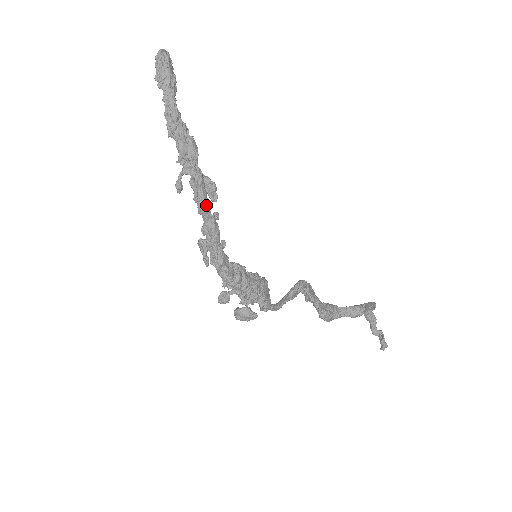
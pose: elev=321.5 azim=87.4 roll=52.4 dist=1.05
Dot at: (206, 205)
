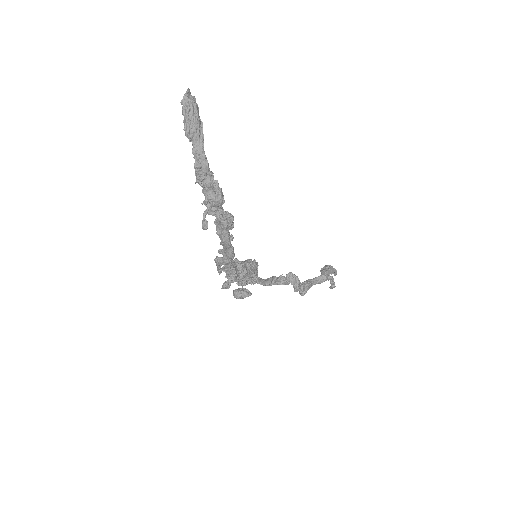
Dot at: (229, 242)
